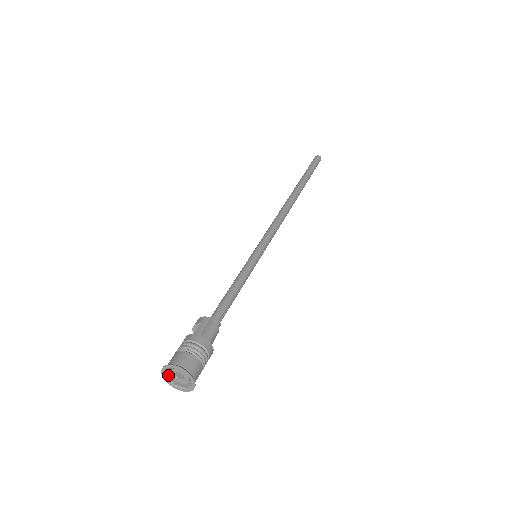
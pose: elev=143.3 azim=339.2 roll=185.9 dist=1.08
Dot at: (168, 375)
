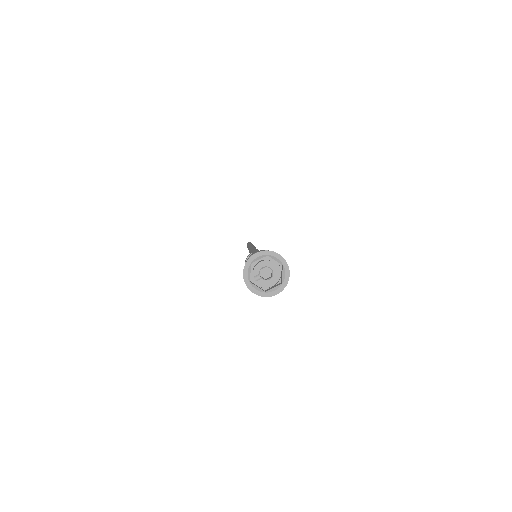
Dot at: (252, 283)
